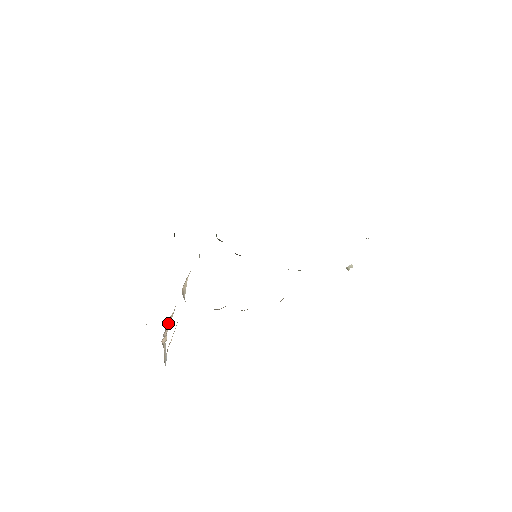
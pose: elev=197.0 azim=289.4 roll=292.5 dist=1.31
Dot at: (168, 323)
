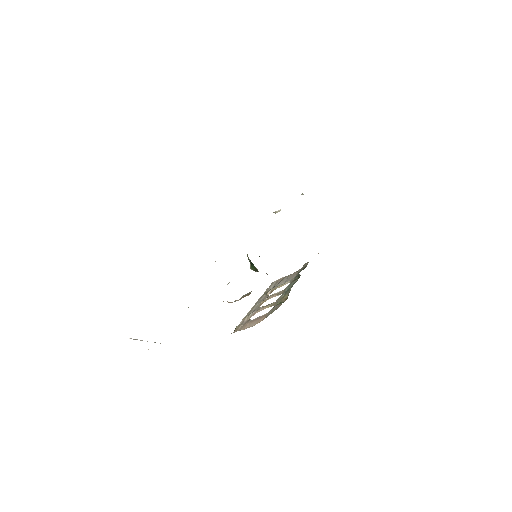
Dot at: occluded
